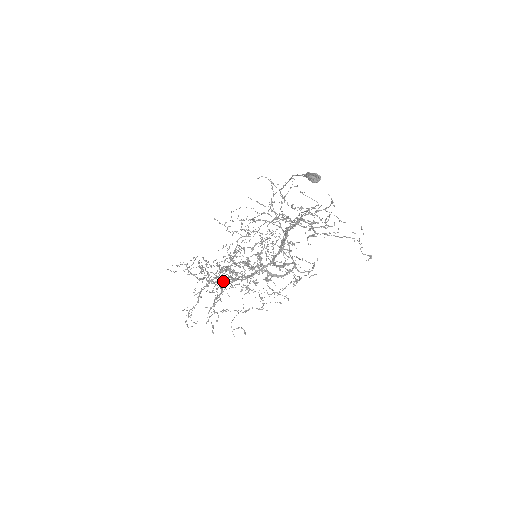
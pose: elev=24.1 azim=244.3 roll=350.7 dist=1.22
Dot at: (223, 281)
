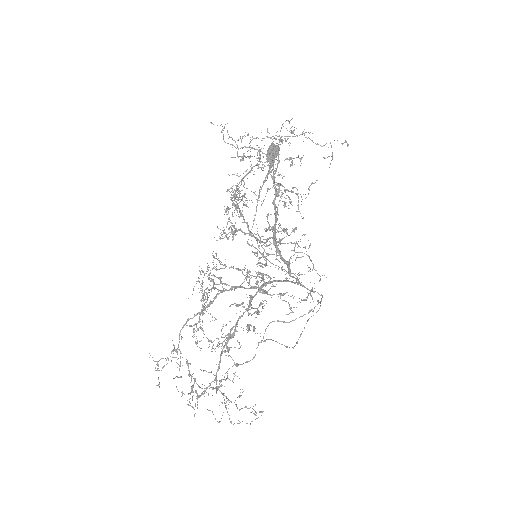
Dot at: occluded
